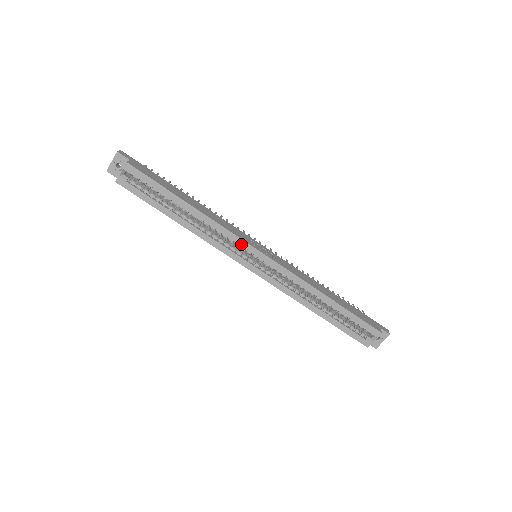
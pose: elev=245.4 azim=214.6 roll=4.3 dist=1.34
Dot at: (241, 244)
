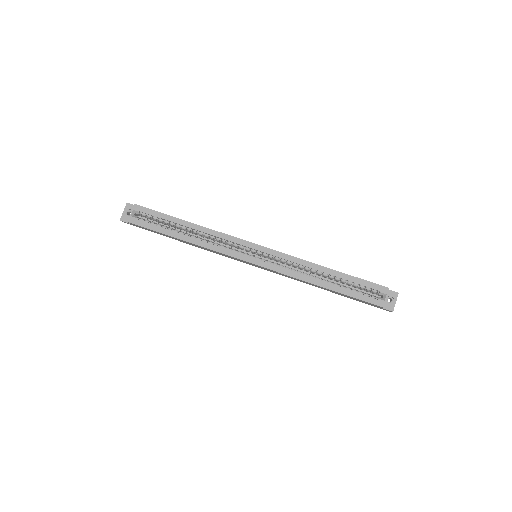
Dot at: (240, 243)
